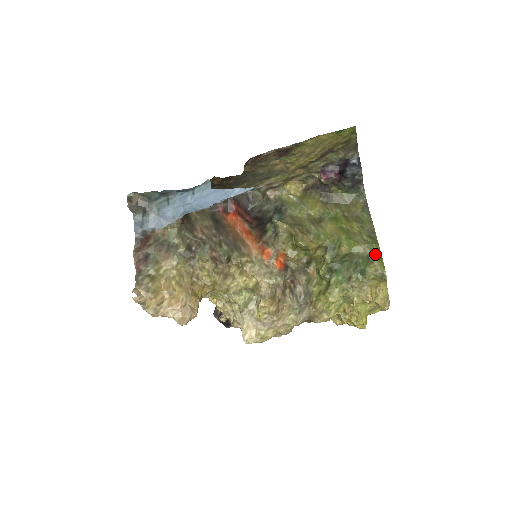
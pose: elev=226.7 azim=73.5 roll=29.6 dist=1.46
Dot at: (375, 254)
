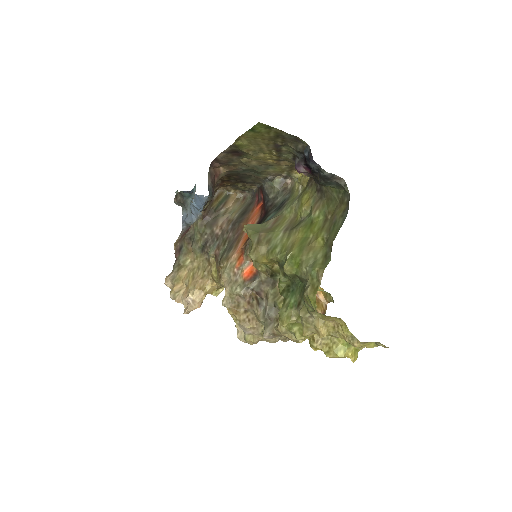
Dot at: (313, 282)
